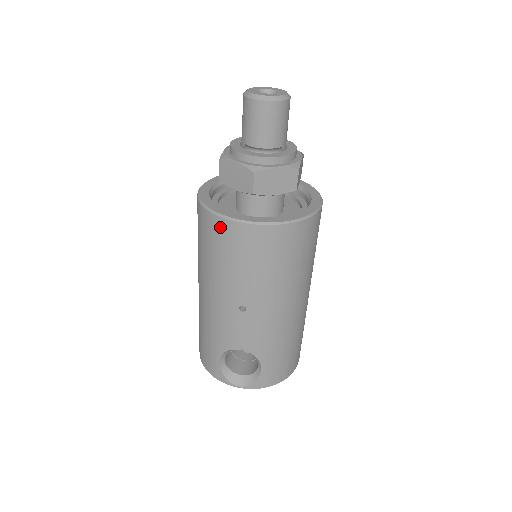
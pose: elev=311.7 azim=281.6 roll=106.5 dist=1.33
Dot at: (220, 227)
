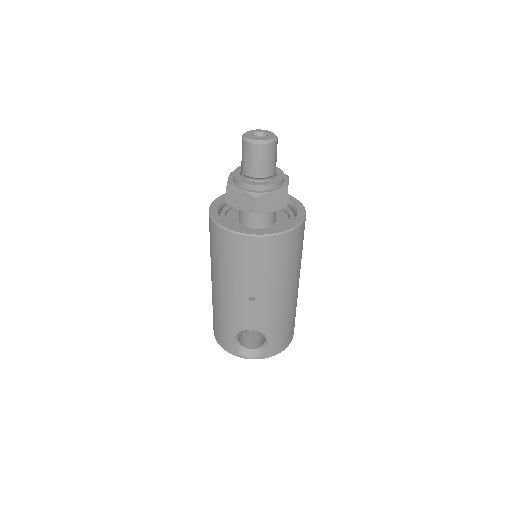
Dot at: (232, 240)
